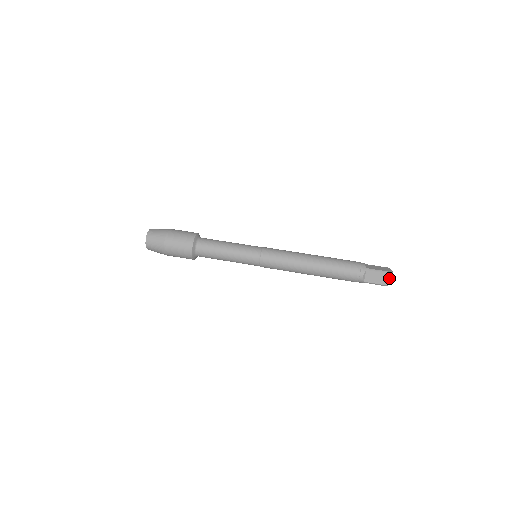
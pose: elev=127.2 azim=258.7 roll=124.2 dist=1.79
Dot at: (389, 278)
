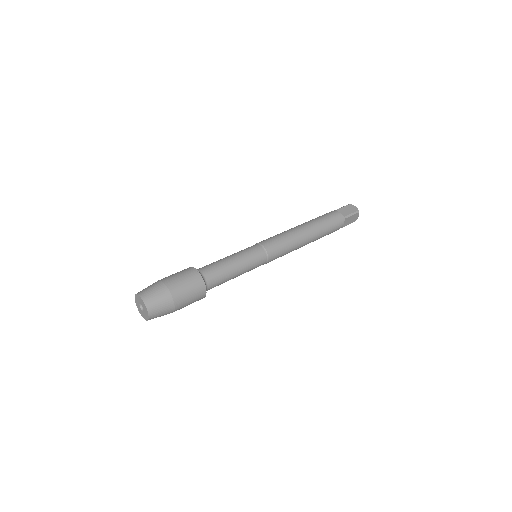
Dot at: (358, 215)
